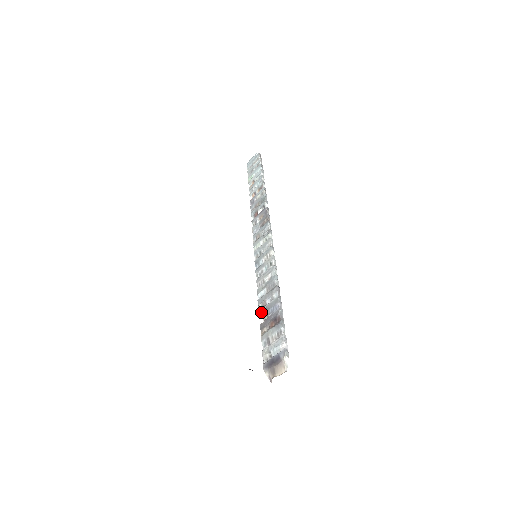
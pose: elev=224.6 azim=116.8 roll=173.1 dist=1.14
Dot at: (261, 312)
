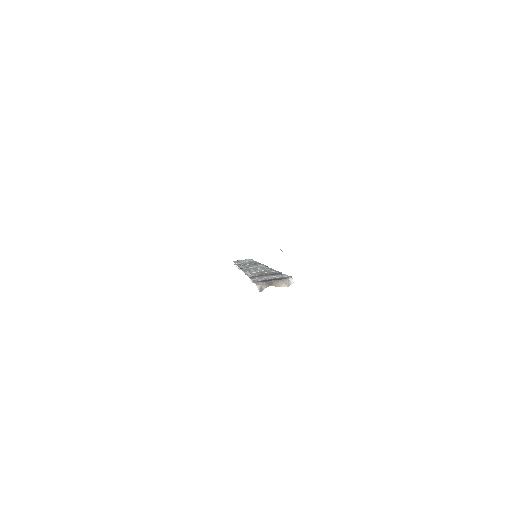
Dot at: (252, 275)
